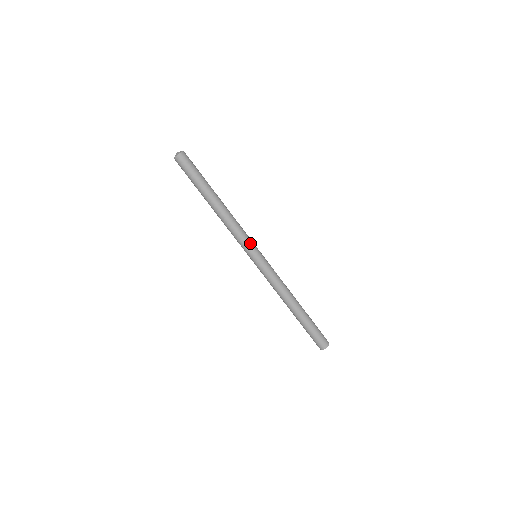
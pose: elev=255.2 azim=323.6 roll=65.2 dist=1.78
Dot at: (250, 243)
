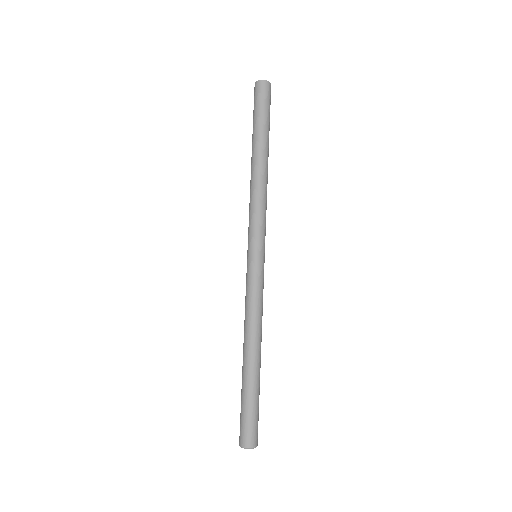
Dot at: (265, 234)
